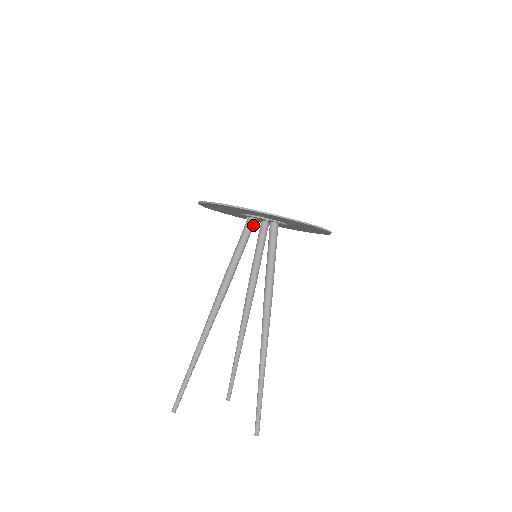
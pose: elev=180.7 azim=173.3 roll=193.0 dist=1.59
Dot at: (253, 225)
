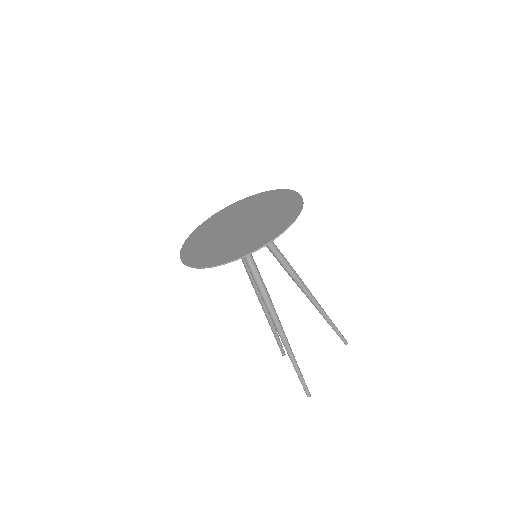
Dot at: occluded
